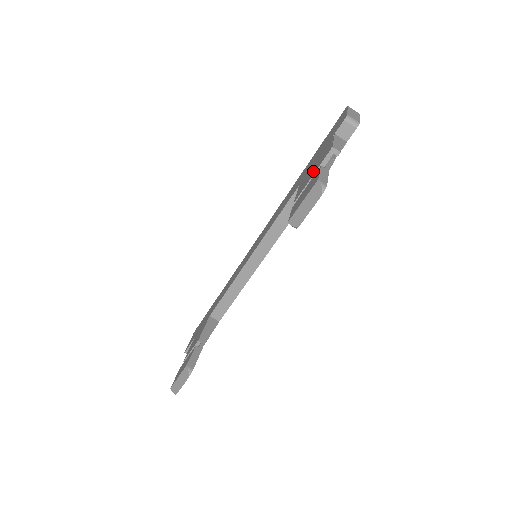
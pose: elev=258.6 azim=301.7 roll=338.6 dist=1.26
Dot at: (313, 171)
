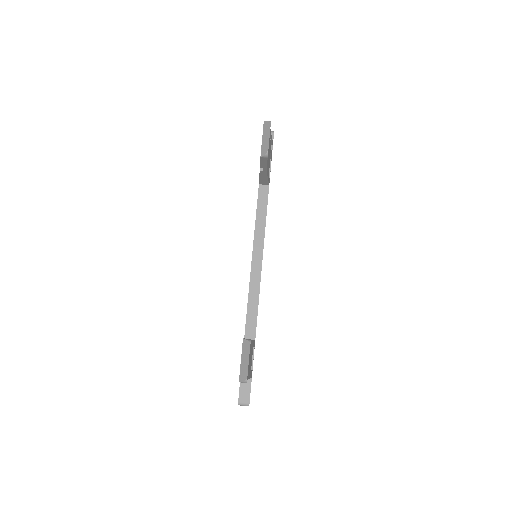
Dot at: occluded
